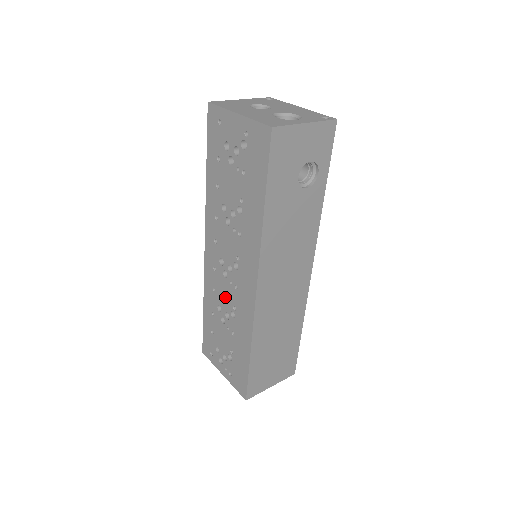
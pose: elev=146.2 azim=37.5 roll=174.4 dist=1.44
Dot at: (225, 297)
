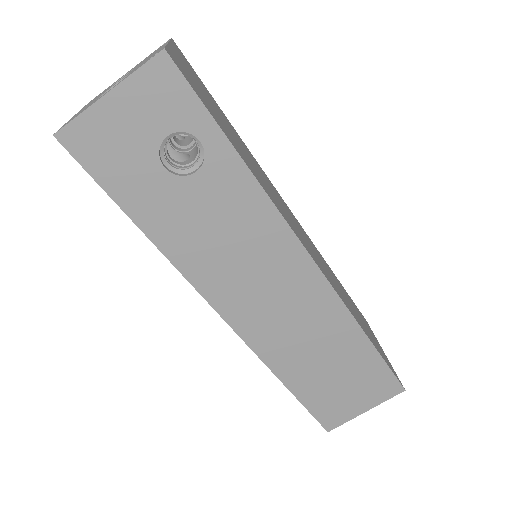
Dot at: occluded
